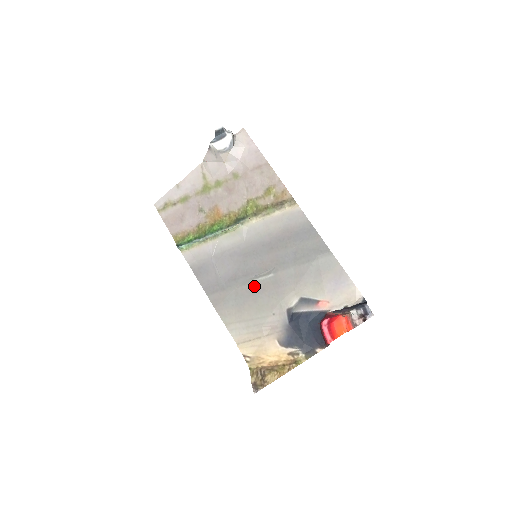
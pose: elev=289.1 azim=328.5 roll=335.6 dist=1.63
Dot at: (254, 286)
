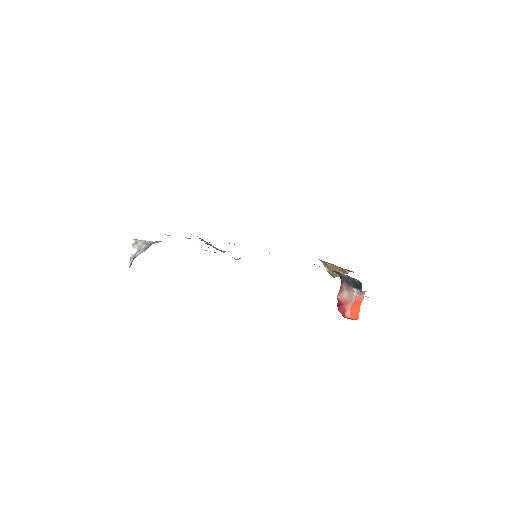
Dot at: occluded
